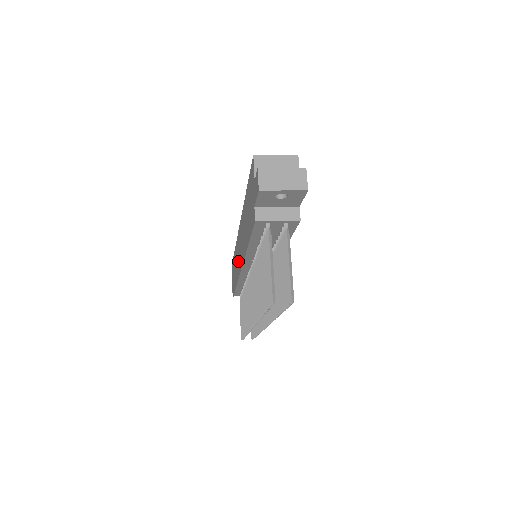
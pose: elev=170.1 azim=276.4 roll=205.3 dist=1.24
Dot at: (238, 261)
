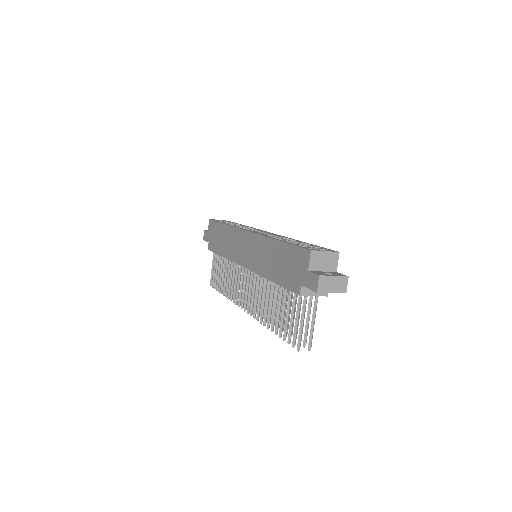
Dot at: (236, 250)
